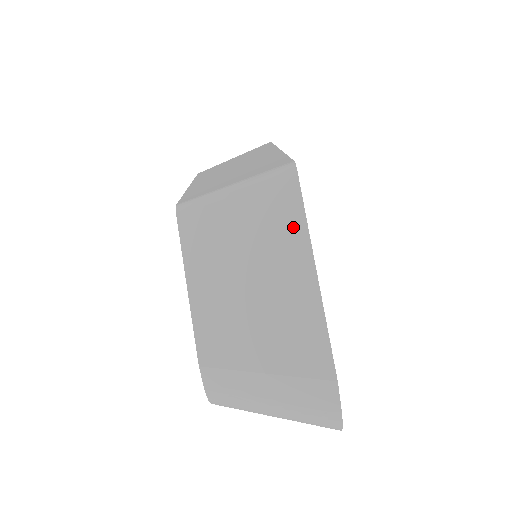
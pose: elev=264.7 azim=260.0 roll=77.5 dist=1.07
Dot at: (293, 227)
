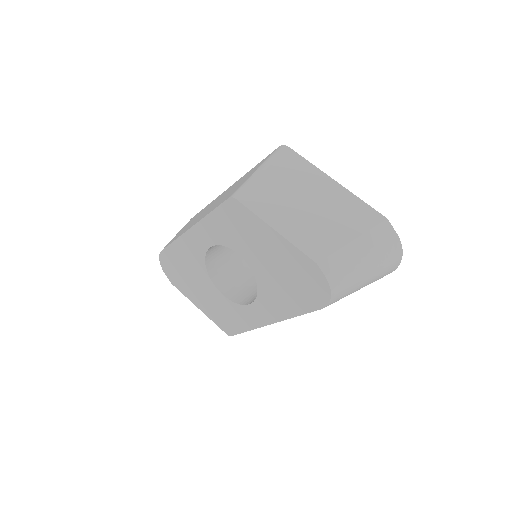
Dot at: (307, 169)
